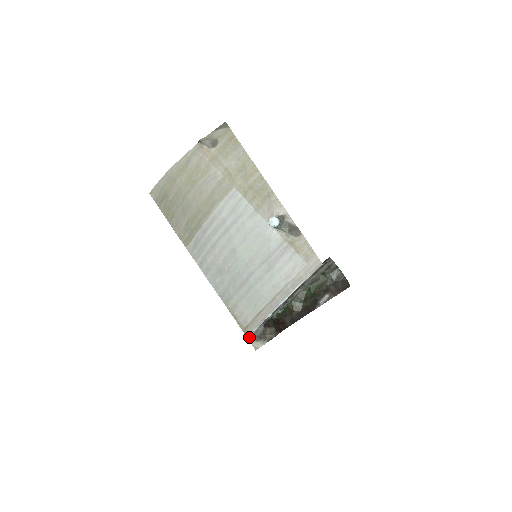
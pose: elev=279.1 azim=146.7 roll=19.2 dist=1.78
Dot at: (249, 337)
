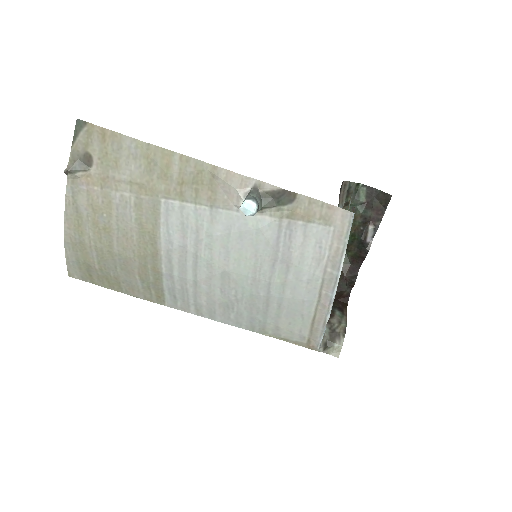
Dot at: (319, 350)
